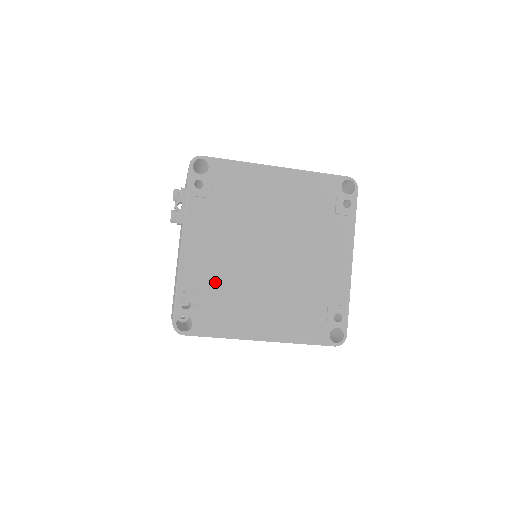
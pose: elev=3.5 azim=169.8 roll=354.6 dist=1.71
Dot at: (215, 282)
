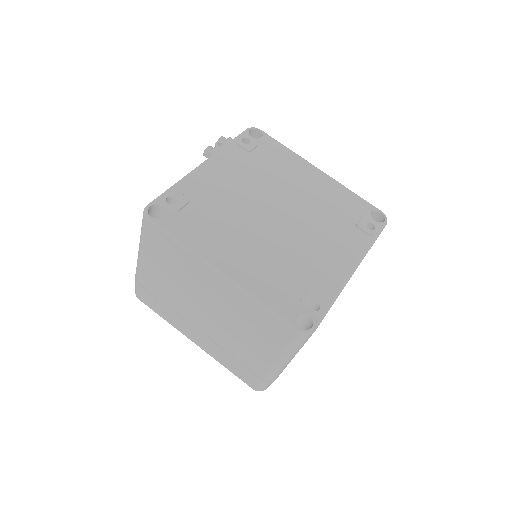
Dot at: (210, 202)
